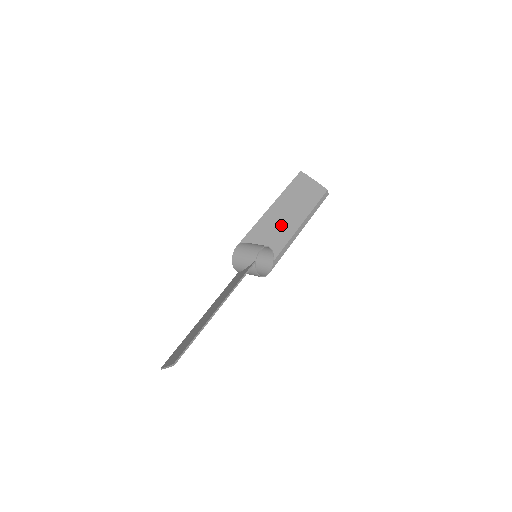
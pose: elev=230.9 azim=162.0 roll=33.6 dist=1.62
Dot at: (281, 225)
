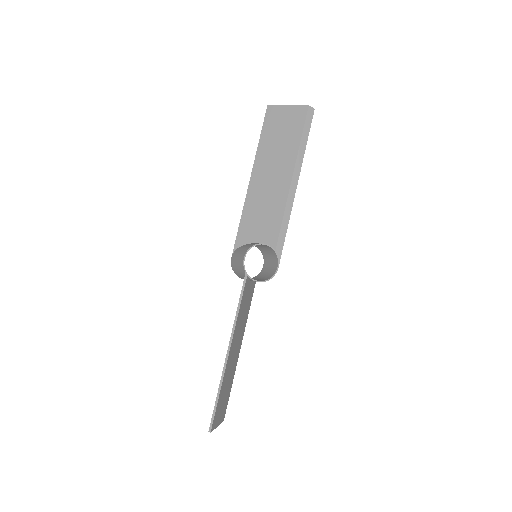
Dot at: (268, 199)
